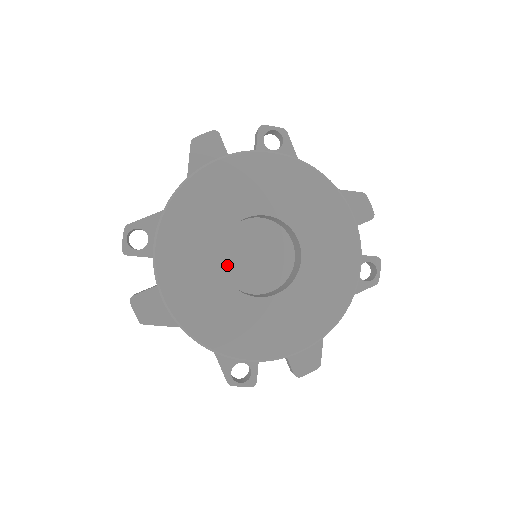
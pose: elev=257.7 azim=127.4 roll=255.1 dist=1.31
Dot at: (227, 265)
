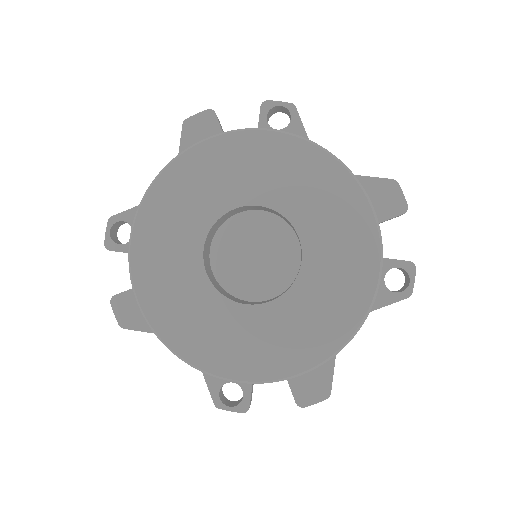
Dot at: (219, 265)
